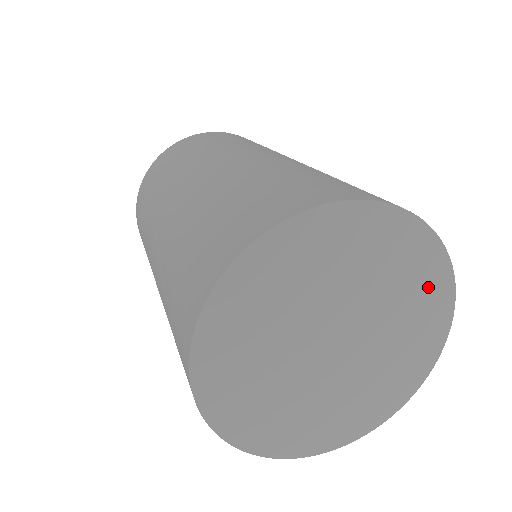
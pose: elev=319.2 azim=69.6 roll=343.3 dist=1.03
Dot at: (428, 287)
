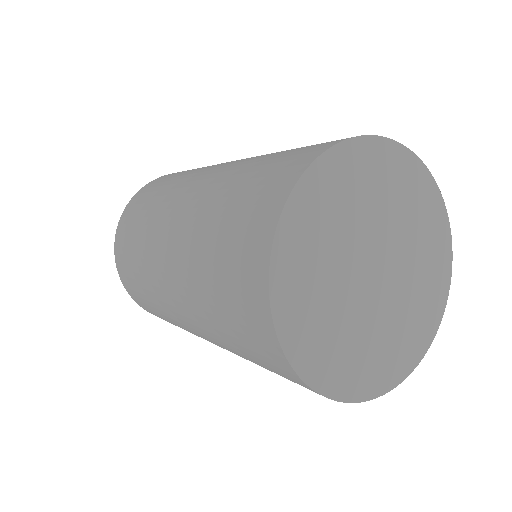
Dot at: (425, 204)
